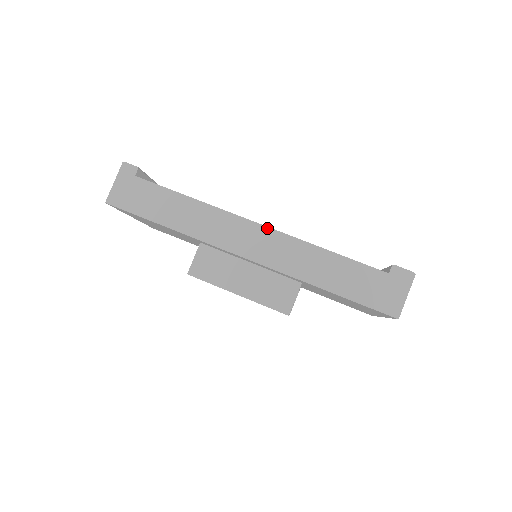
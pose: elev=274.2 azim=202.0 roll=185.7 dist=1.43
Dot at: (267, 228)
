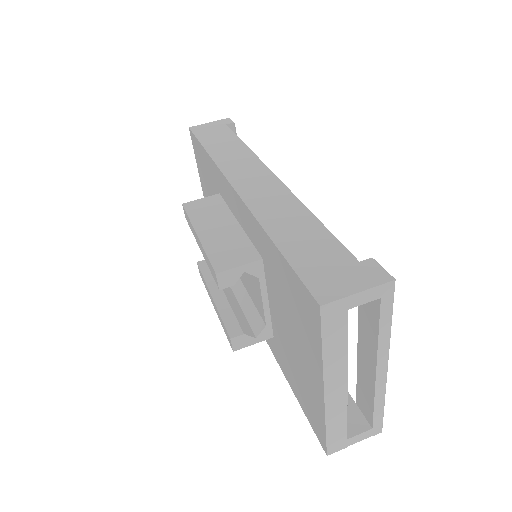
Dot at: (277, 179)
